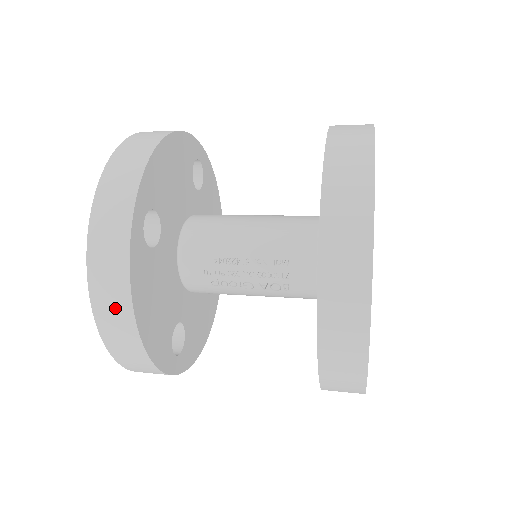
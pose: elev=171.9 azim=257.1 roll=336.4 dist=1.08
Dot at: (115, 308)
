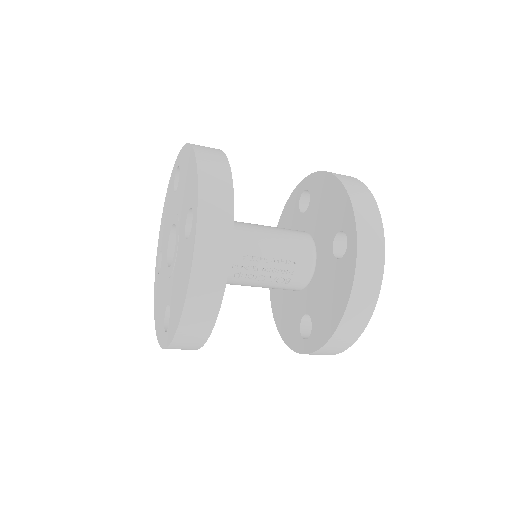
Dot at: (209, 290)
